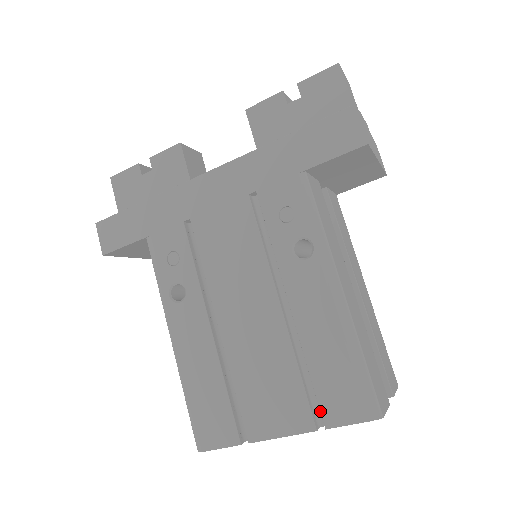
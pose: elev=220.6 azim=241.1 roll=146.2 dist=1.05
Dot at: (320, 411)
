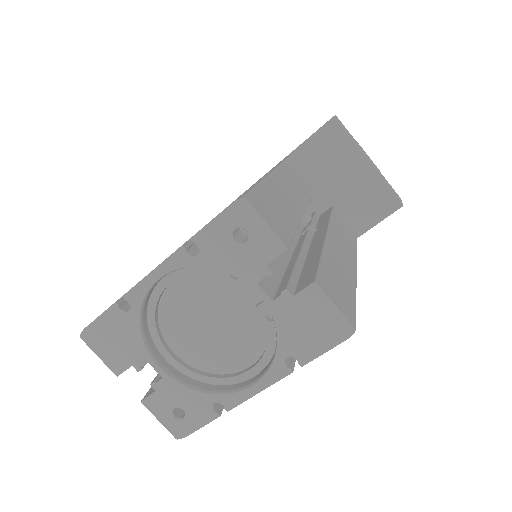
Dot at: occluded
